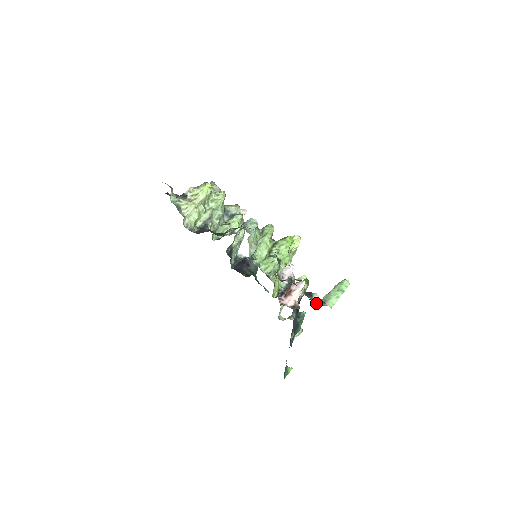
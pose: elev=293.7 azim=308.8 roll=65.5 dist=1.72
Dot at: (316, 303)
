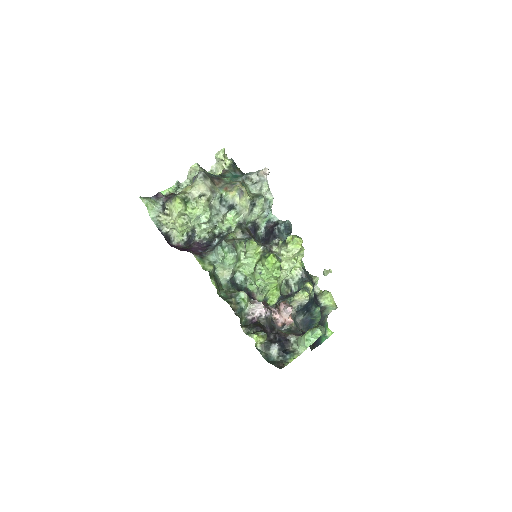
Dot at: (273, 357)
